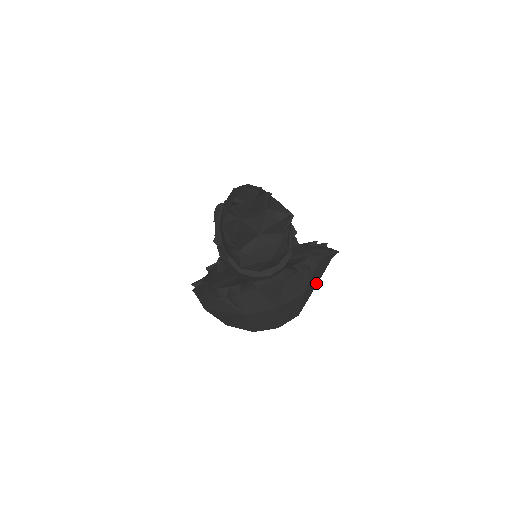
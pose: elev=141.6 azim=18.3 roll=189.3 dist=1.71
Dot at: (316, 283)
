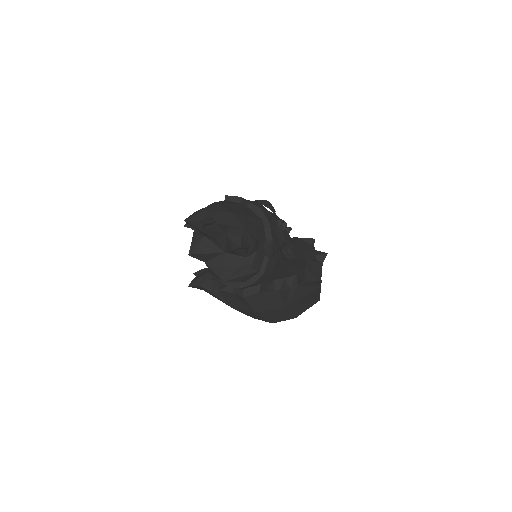
Dot at: (315, 295)
